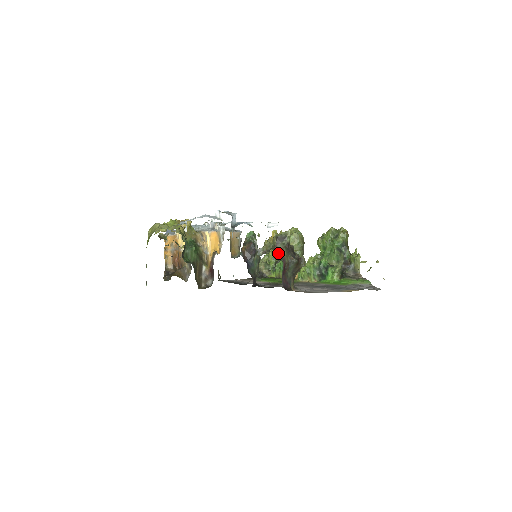
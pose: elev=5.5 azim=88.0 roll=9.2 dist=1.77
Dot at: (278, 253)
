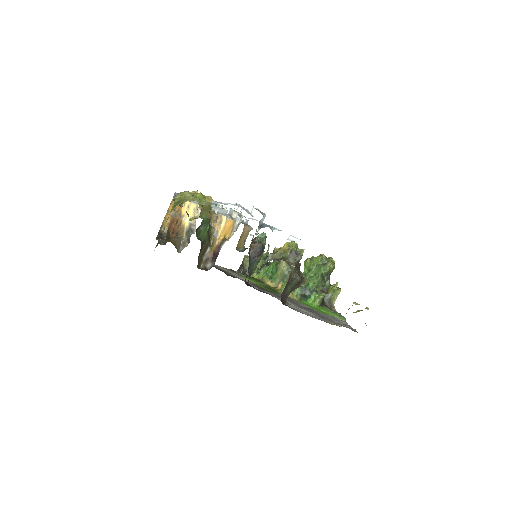
Dot at: occluded
